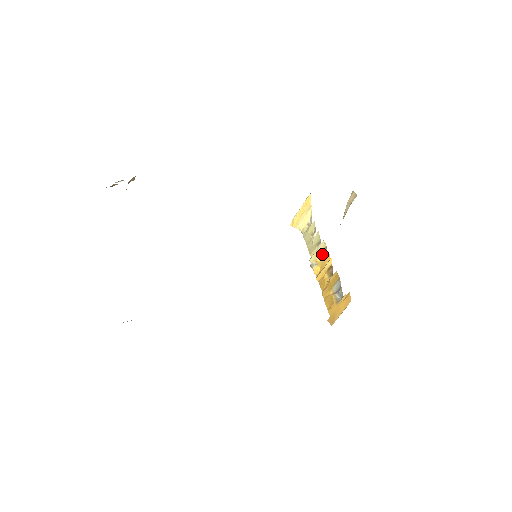
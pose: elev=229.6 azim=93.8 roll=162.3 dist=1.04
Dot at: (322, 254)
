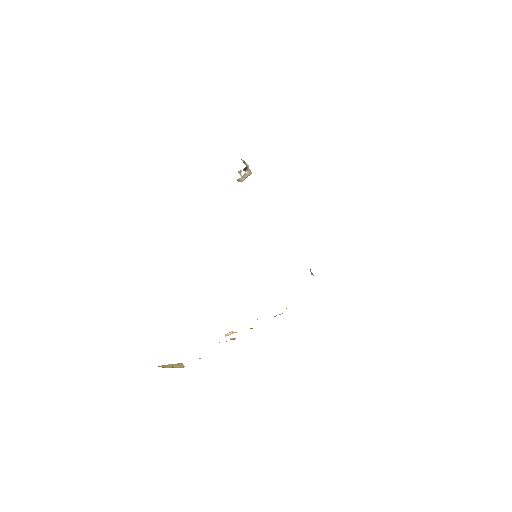
Dot at: (231, 339)
